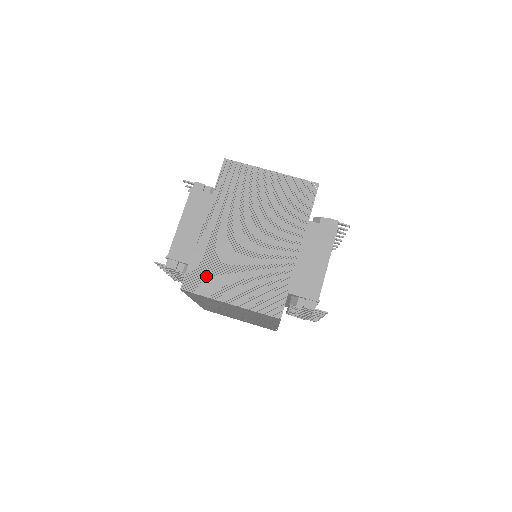
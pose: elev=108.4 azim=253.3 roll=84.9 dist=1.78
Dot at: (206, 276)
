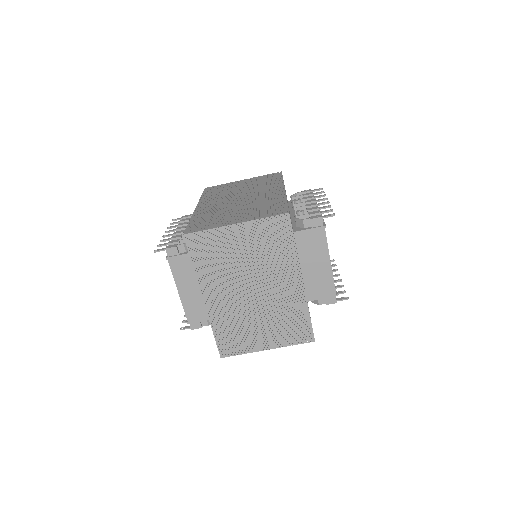
Dot at: (235, 340)
